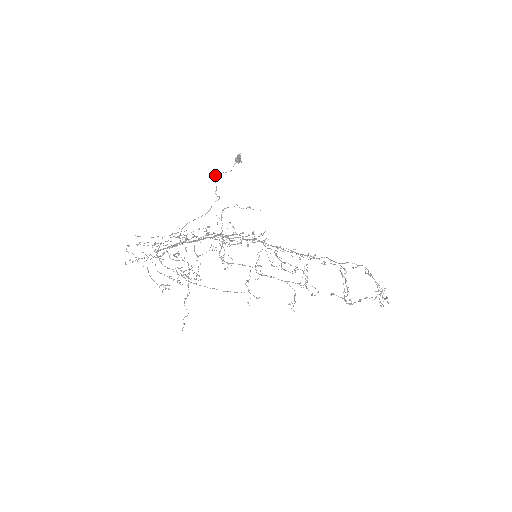
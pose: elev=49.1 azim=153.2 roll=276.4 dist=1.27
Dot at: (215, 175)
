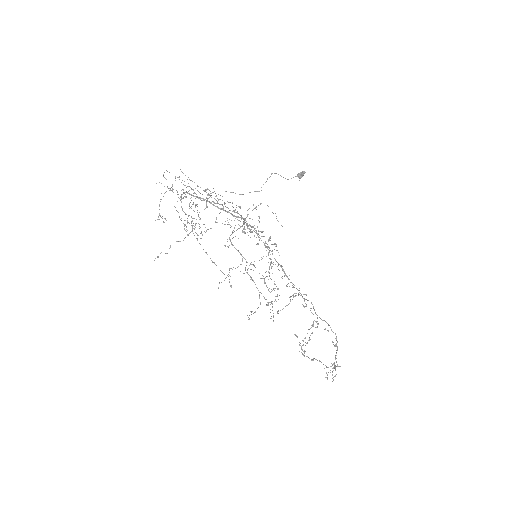
Dot at: occluded
